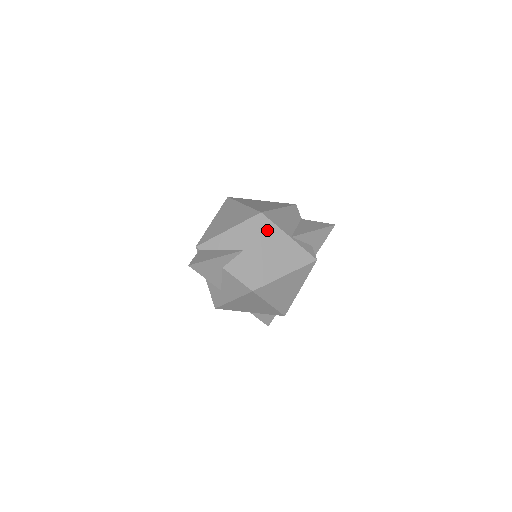
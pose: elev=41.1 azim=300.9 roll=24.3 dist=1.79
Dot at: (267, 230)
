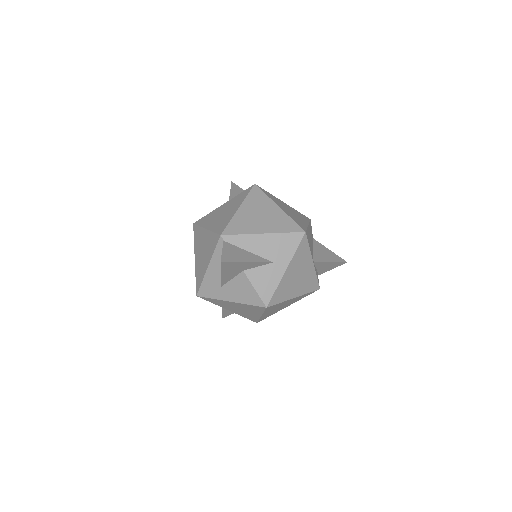
Dot at: (302, 251)
